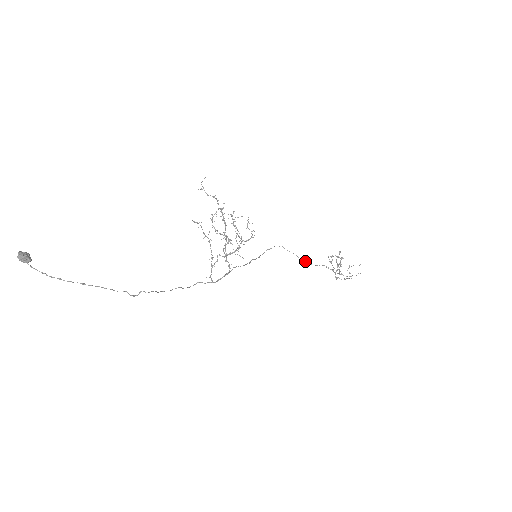
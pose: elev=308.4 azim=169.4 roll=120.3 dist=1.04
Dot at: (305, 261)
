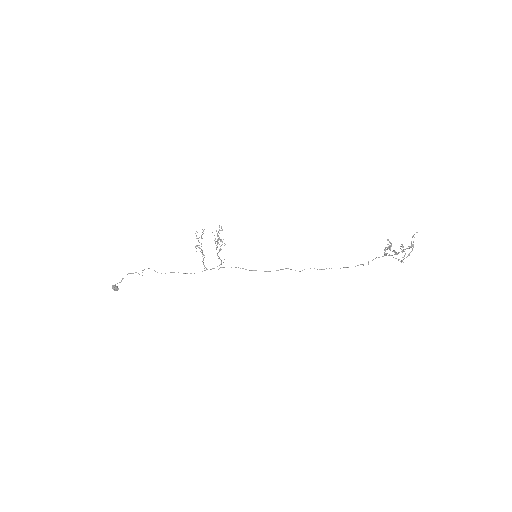
Dot at: (355, 266)
